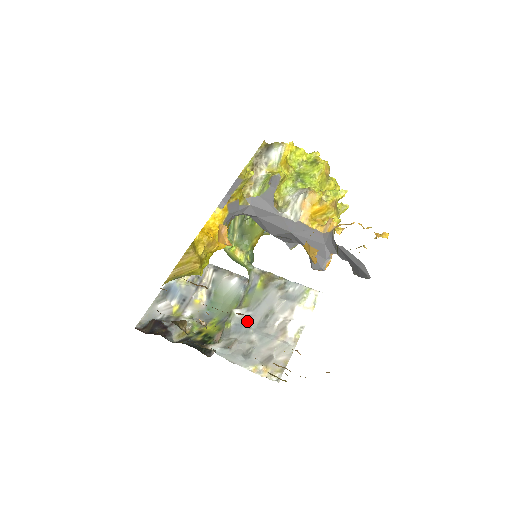
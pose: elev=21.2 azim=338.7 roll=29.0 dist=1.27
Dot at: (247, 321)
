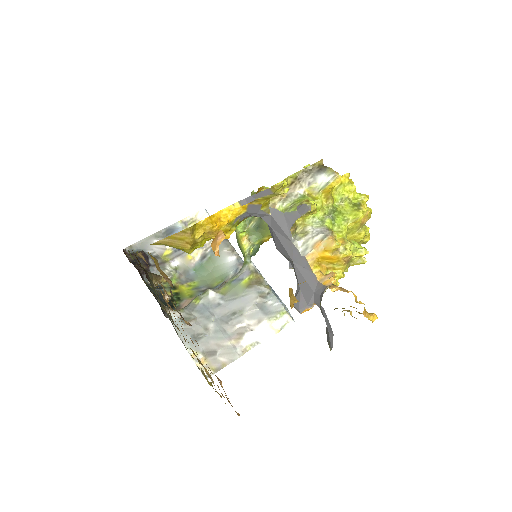
Dot at: (215, 308)
